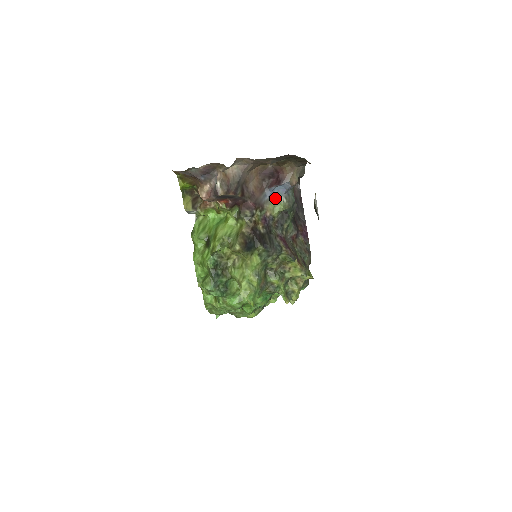
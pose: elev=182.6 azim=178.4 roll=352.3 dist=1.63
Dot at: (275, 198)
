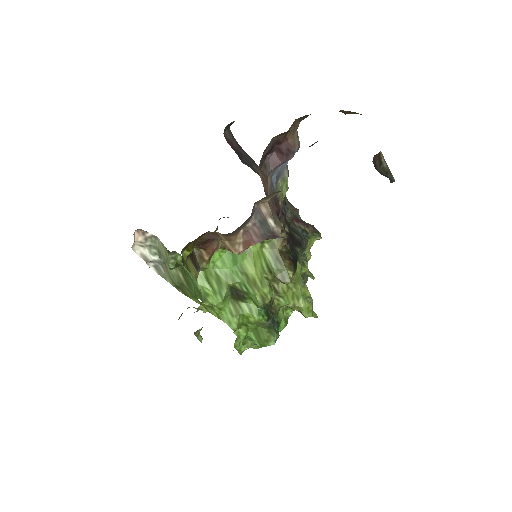
Dot at: (279, 178)
